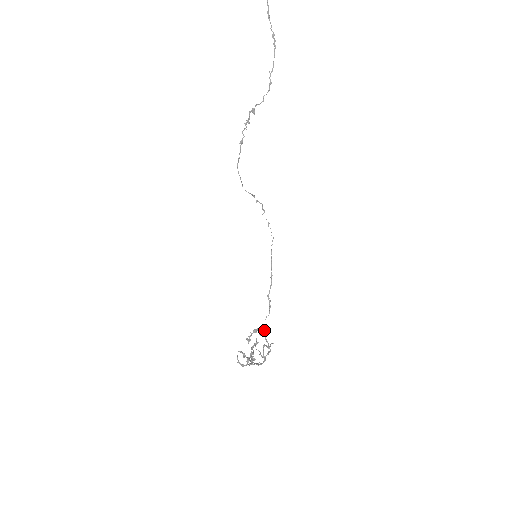
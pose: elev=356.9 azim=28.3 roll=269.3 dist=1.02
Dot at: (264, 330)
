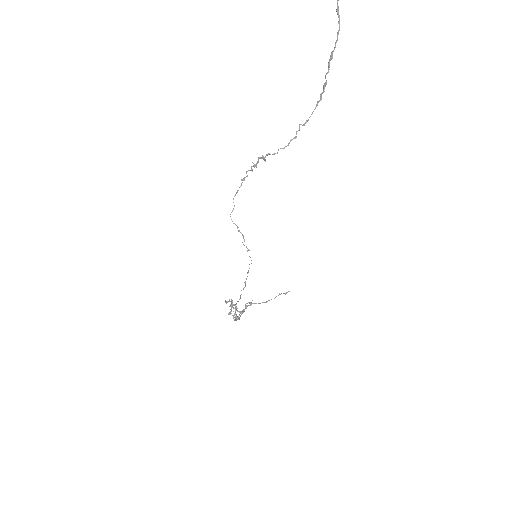
Dot at: (235, 306)
